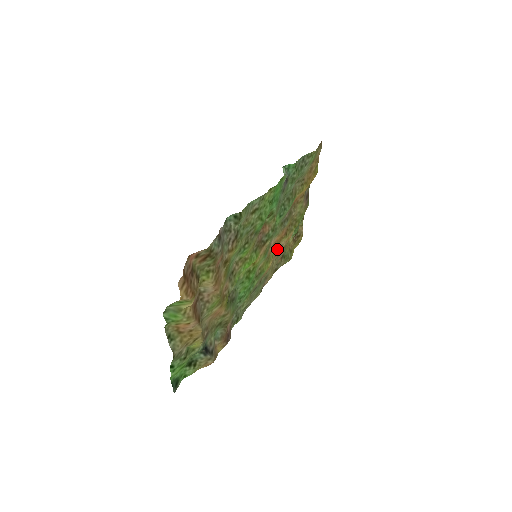
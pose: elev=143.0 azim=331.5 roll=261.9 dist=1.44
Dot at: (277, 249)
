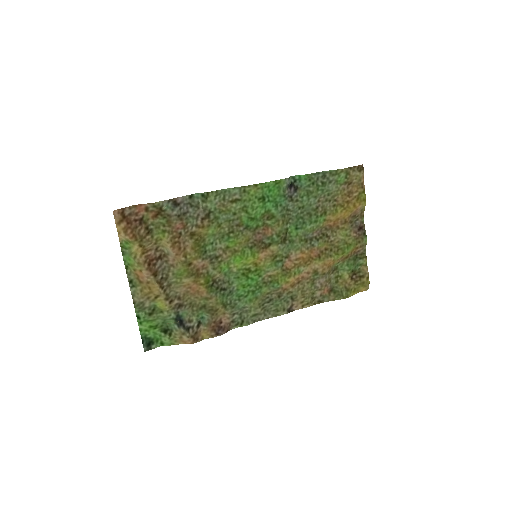
Dot at: (308, 271)
